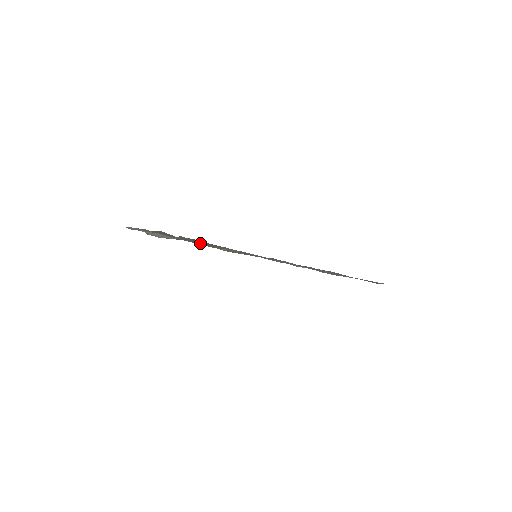
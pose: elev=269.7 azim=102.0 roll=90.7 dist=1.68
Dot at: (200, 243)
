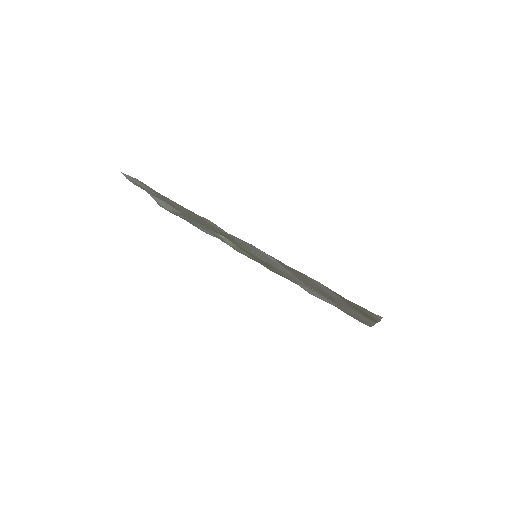
Dot at: (189, 211)
